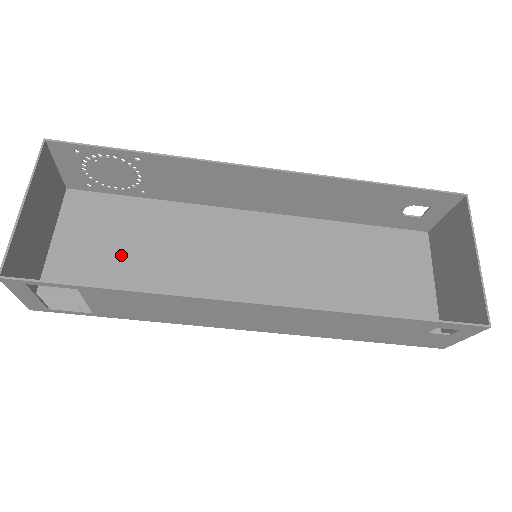
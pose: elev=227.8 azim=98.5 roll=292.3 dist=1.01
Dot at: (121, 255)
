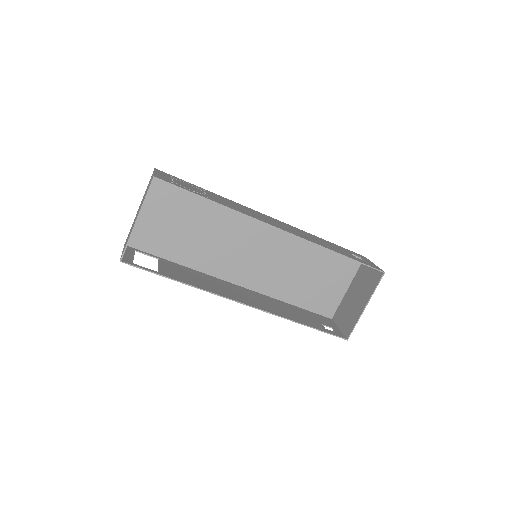
Dot at: (180, 226)
